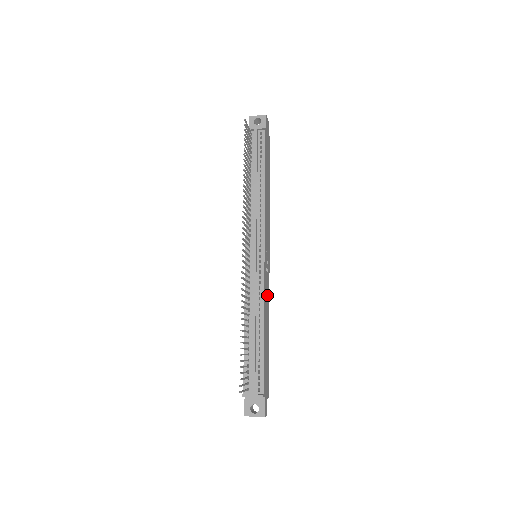
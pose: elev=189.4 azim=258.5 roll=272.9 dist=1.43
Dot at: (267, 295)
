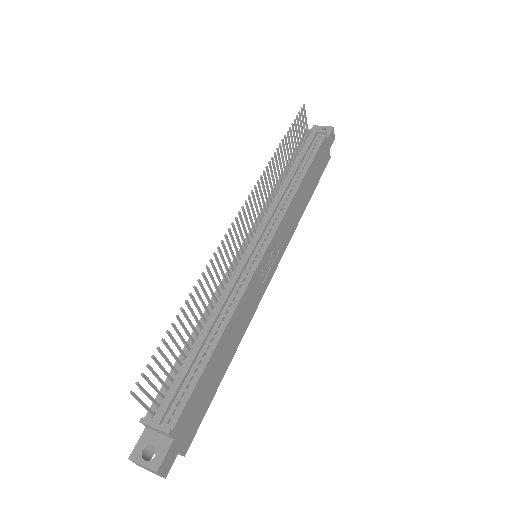
Dot at: (249, 308)
